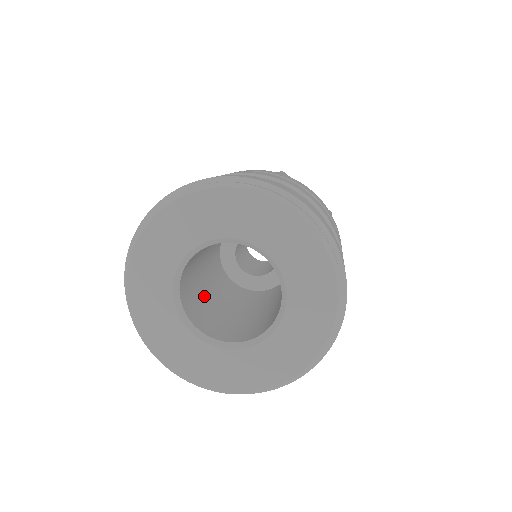
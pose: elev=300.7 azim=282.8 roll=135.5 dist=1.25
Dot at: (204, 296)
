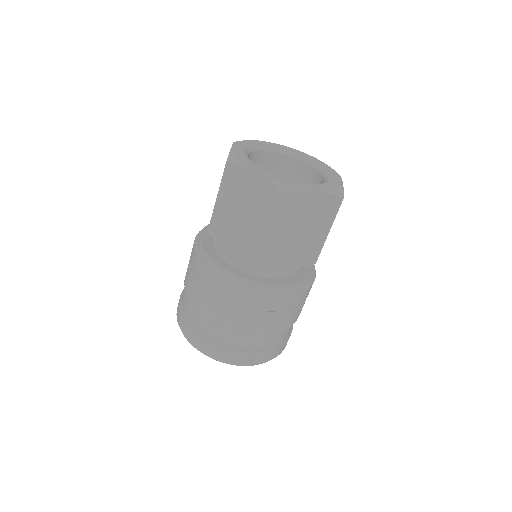
Dot at: occluded
